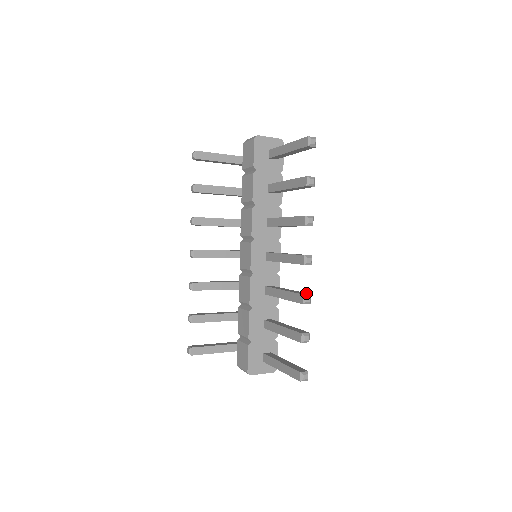
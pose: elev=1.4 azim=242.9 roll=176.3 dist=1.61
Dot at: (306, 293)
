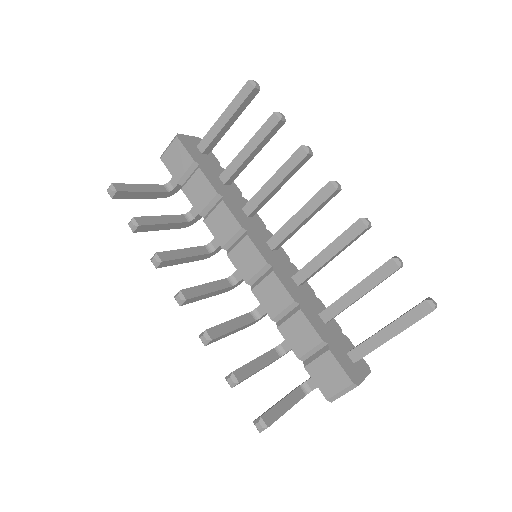
Dot at: occluded
